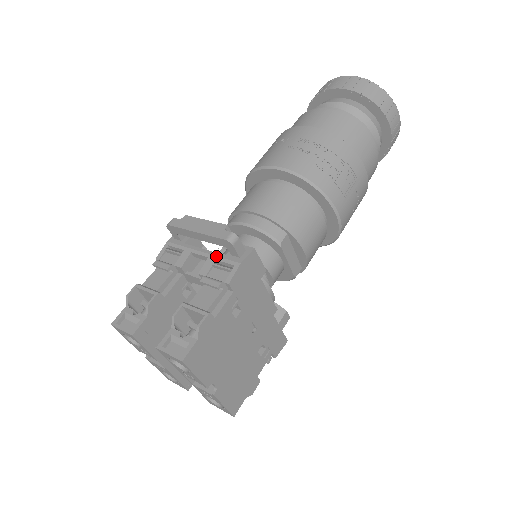
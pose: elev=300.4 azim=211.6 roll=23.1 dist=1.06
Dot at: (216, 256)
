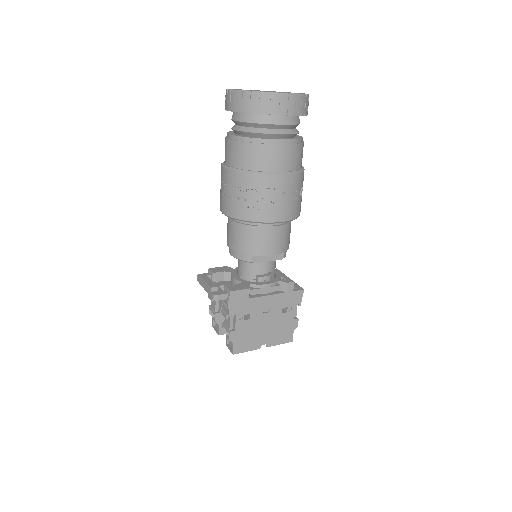
Dot at: occluded
